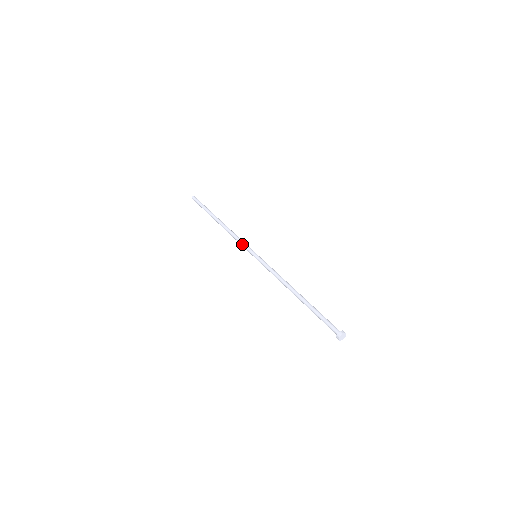
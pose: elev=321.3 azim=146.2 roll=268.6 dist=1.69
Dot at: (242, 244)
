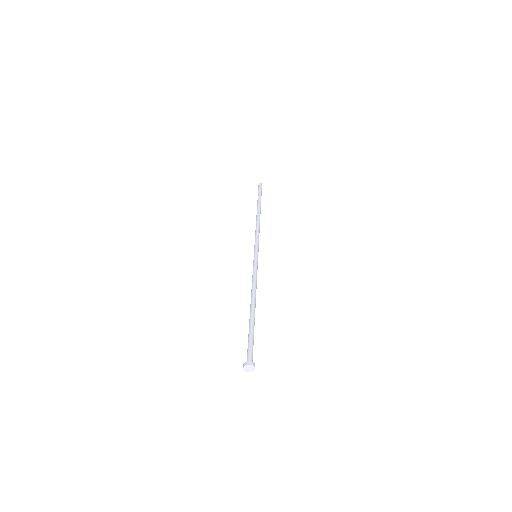
Dot at: (256, 239)
